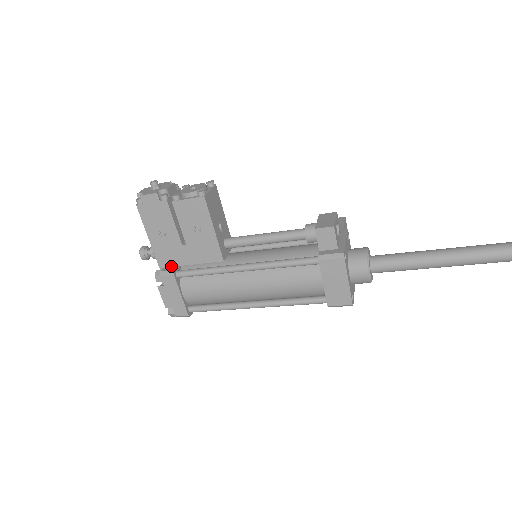
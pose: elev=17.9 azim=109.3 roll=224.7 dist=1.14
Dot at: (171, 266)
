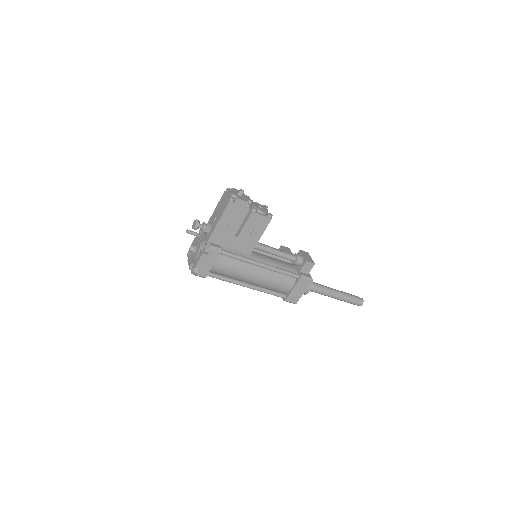
Dot at: (216, 244)
